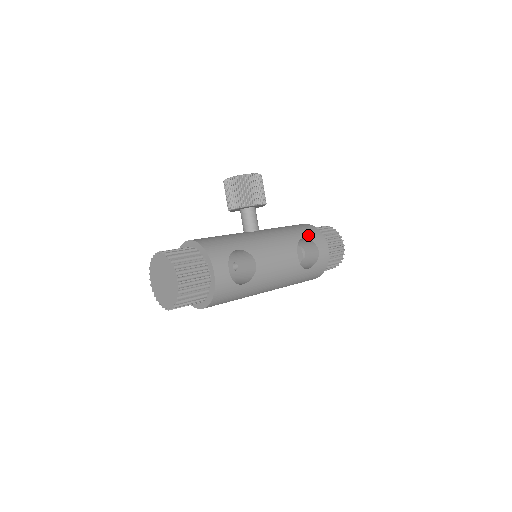
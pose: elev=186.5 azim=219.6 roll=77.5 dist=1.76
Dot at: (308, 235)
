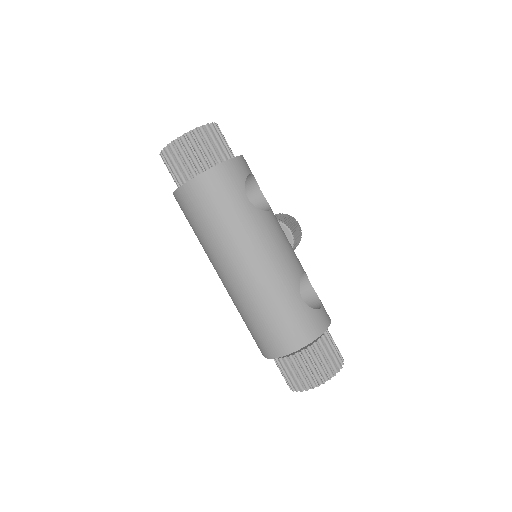
Dot at: occluded
